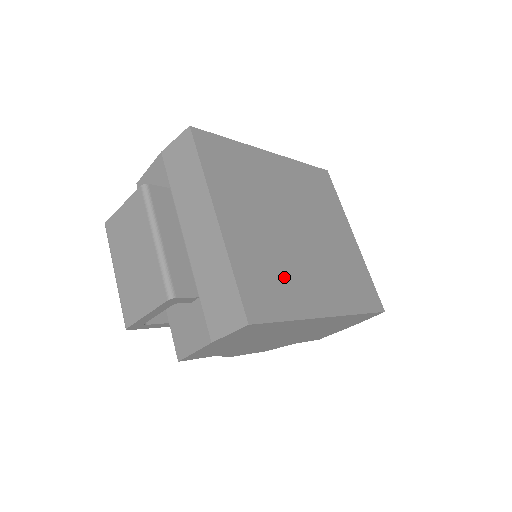
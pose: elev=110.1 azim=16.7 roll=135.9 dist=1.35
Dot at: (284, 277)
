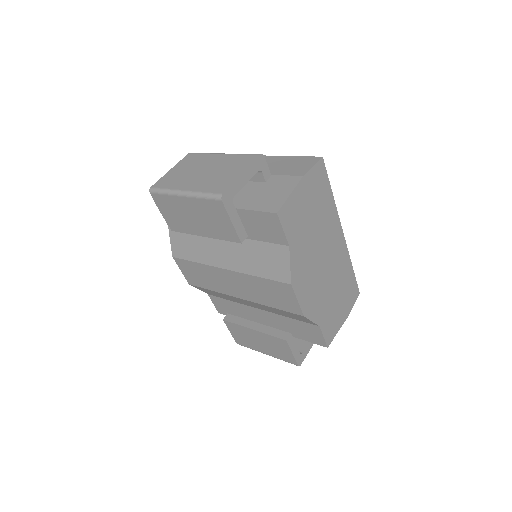
Dot at: occluded
